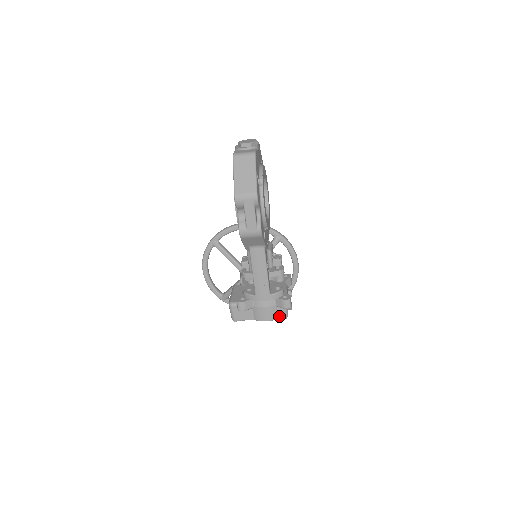
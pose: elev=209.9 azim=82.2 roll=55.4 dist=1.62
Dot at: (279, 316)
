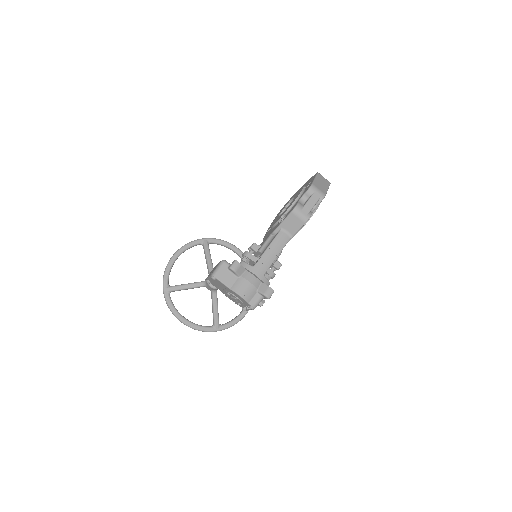
Dot at: (251, 301)
